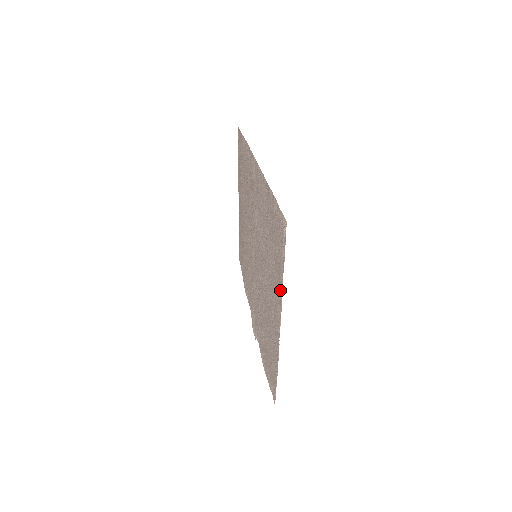
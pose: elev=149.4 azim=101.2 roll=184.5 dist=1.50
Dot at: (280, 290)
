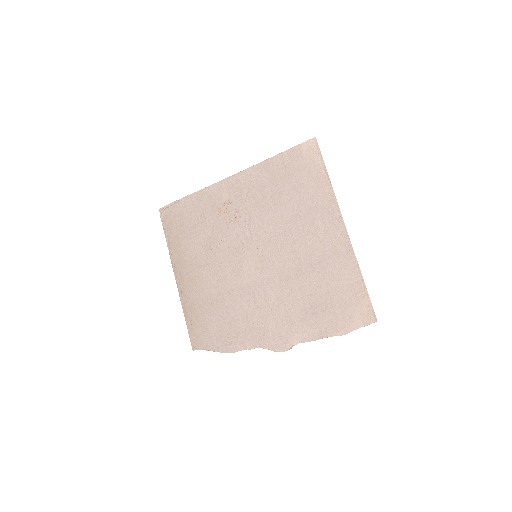
Dot at: (329, 196)
